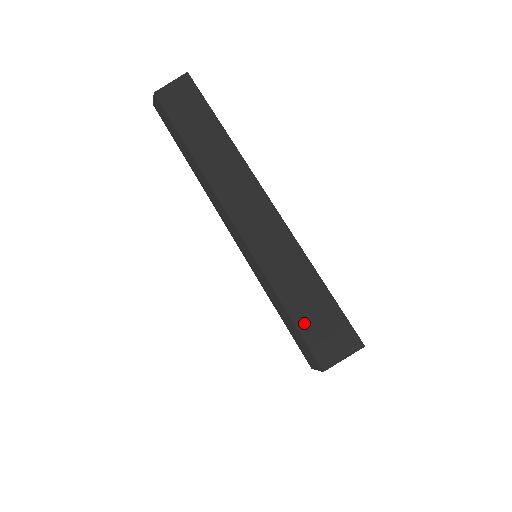
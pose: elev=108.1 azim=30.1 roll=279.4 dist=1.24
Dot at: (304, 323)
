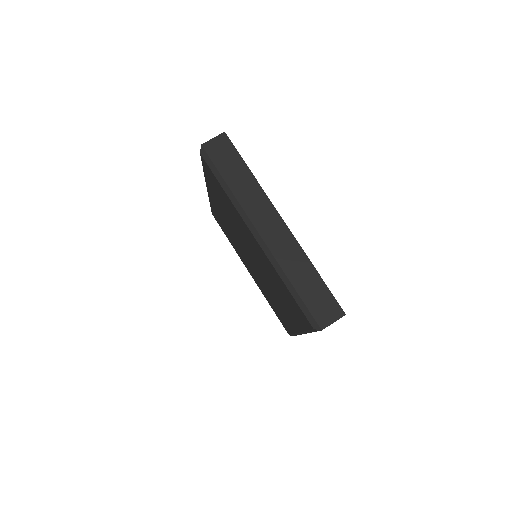
Dot at: (309, 301)
